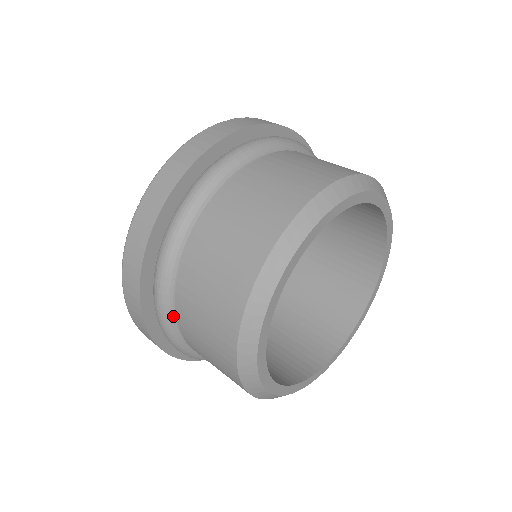
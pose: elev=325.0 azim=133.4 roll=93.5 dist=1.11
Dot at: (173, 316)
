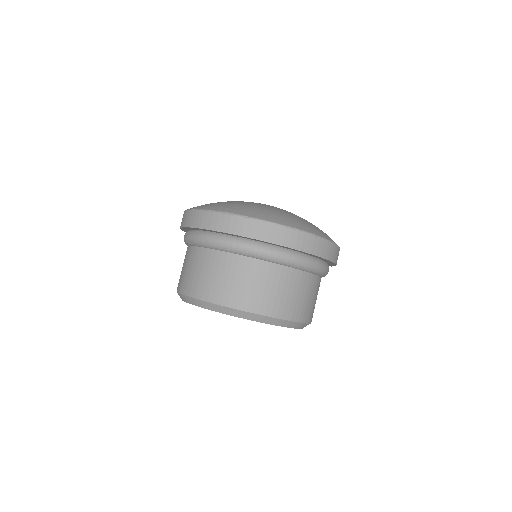
Dot at: occluded
